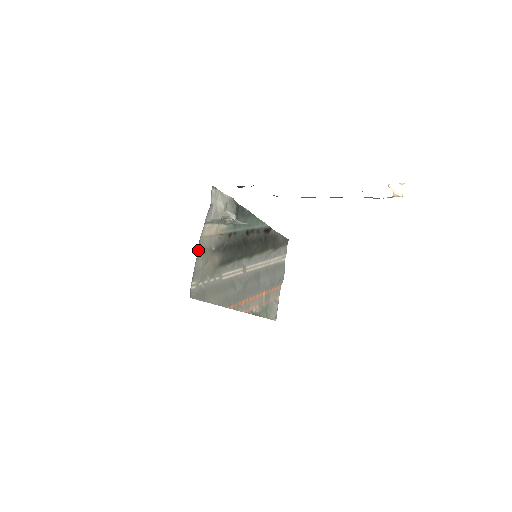
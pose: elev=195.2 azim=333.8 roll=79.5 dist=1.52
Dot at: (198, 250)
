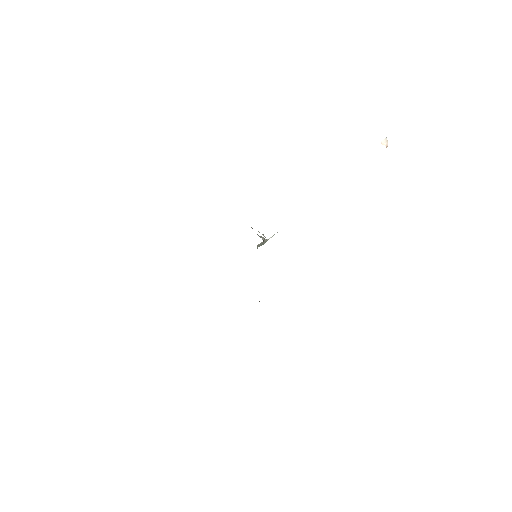
Dot at: occluded
